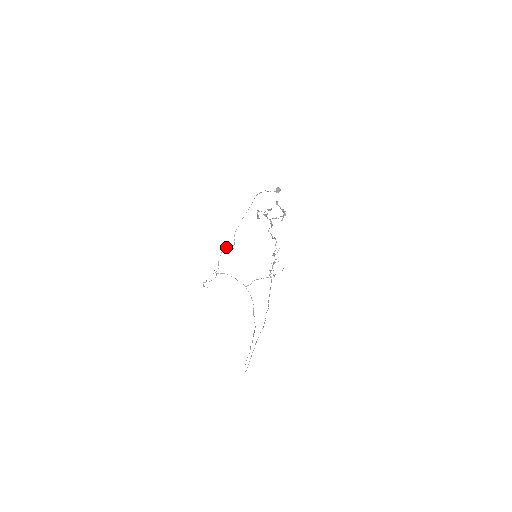
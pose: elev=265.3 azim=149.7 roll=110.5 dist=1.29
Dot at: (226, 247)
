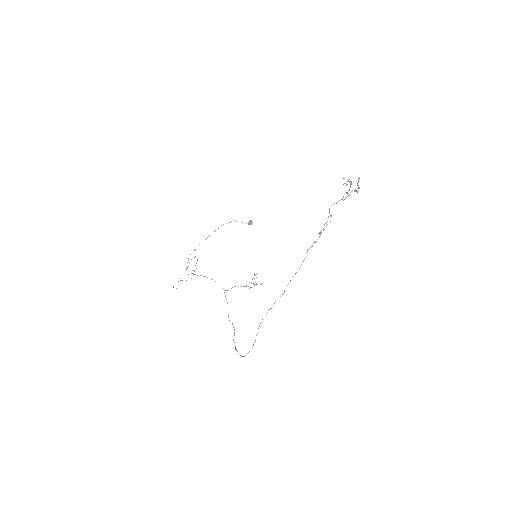
Dot at: occluded
